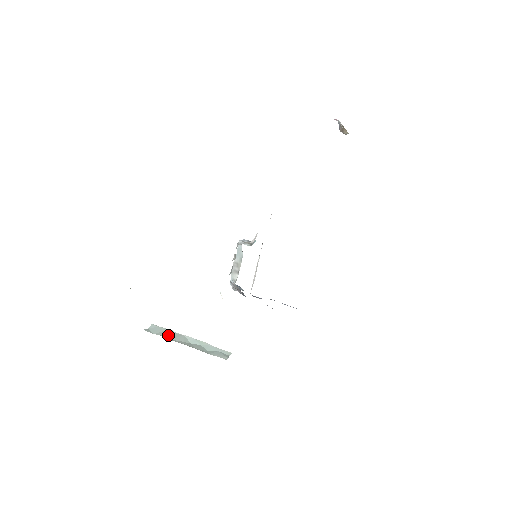
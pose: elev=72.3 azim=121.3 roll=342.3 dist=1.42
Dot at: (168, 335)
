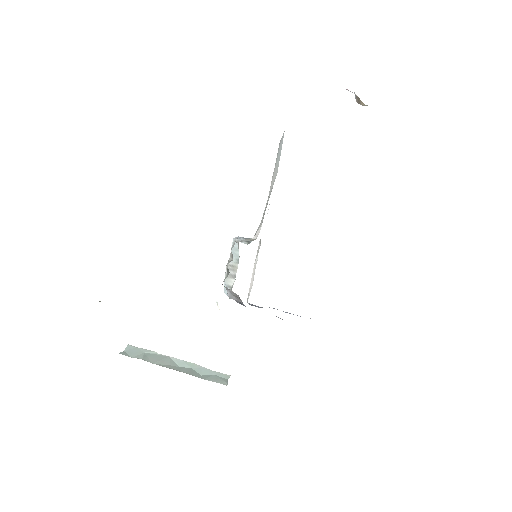
Dot at: (150, 358)
